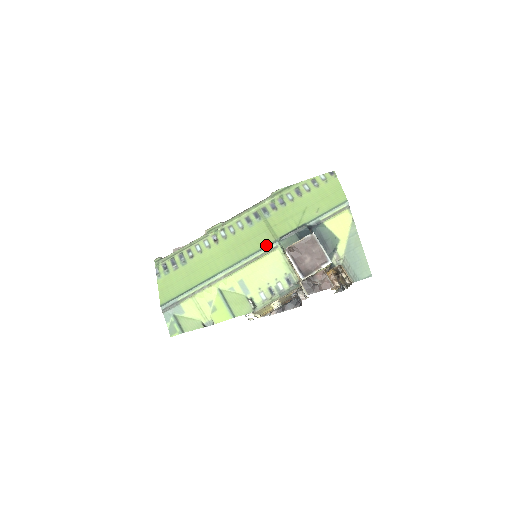
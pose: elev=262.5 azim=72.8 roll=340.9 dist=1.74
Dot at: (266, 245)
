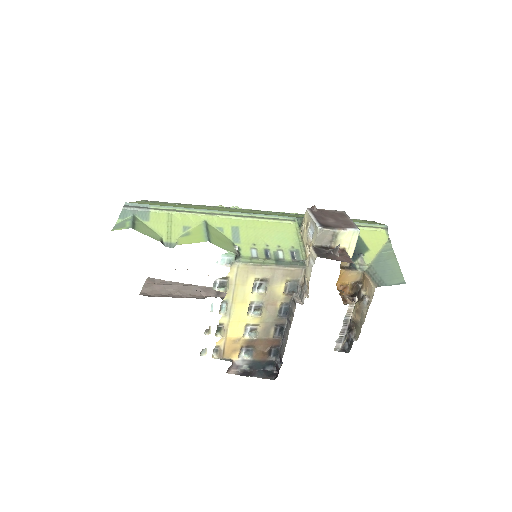
Dot at: (282, 216)
